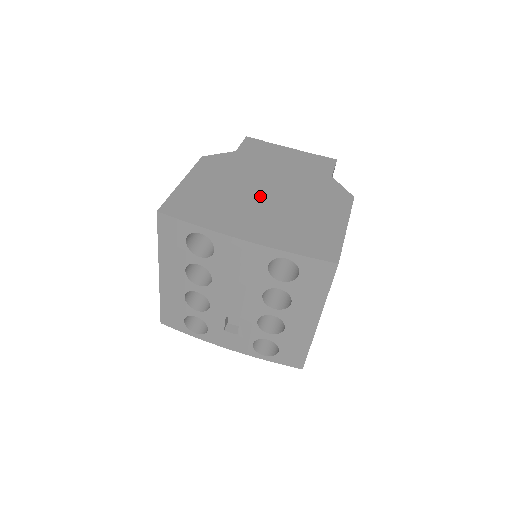
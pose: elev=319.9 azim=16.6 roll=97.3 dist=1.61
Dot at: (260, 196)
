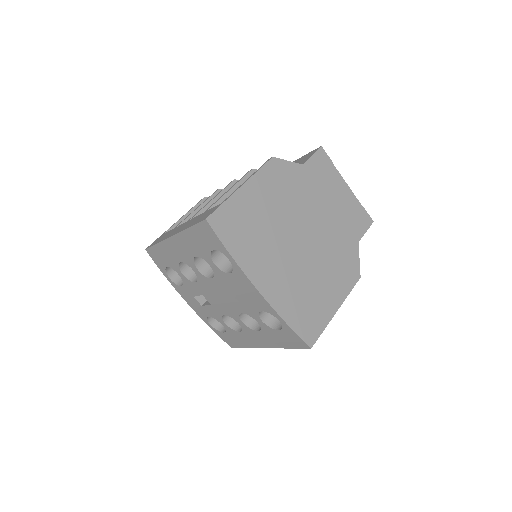
Dot at: (294, 241)
